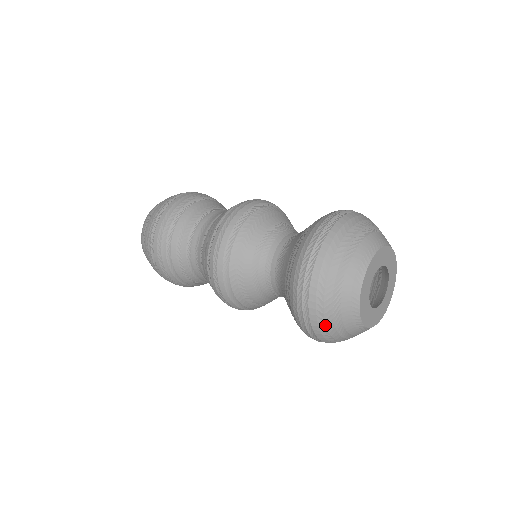
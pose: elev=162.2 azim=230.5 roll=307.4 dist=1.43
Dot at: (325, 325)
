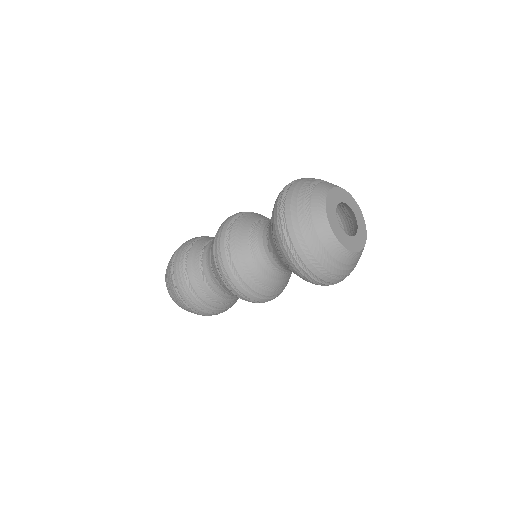
Dot at: (315, 260)
